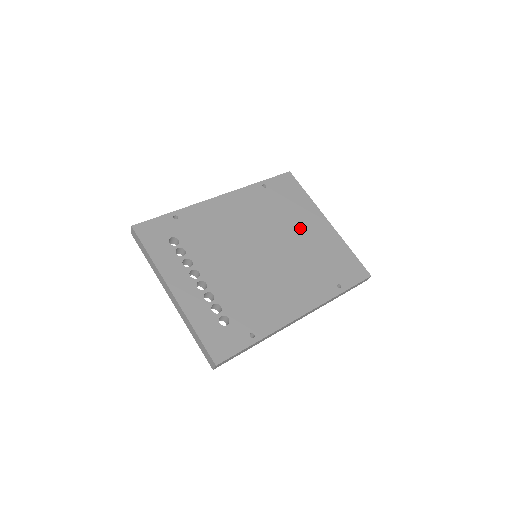
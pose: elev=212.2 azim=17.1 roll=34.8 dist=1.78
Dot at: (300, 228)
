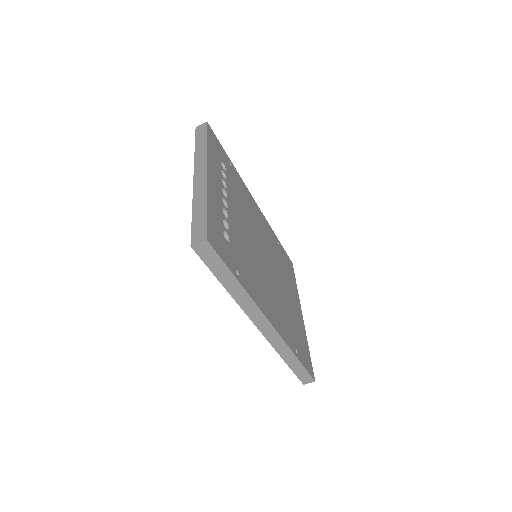
Dot at: (288, 289)
